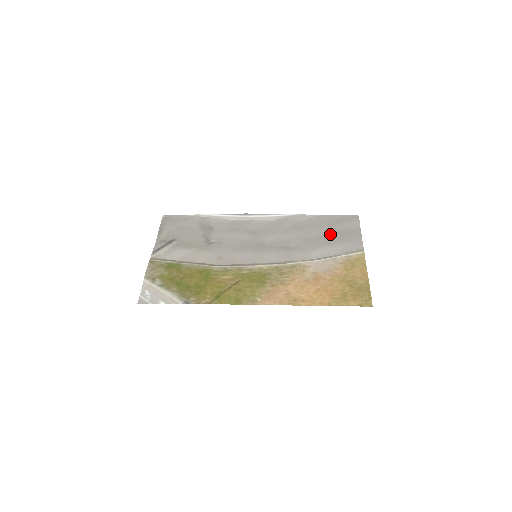
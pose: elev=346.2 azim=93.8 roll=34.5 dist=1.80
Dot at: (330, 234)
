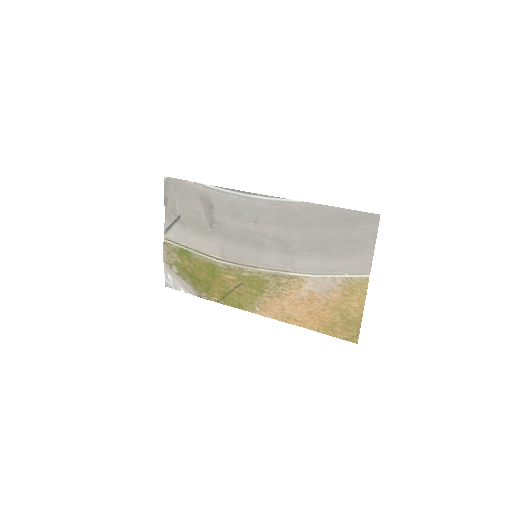
Dot at: (337, 240)
